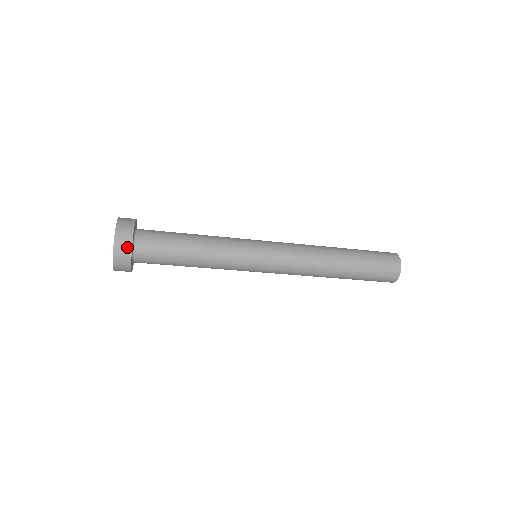
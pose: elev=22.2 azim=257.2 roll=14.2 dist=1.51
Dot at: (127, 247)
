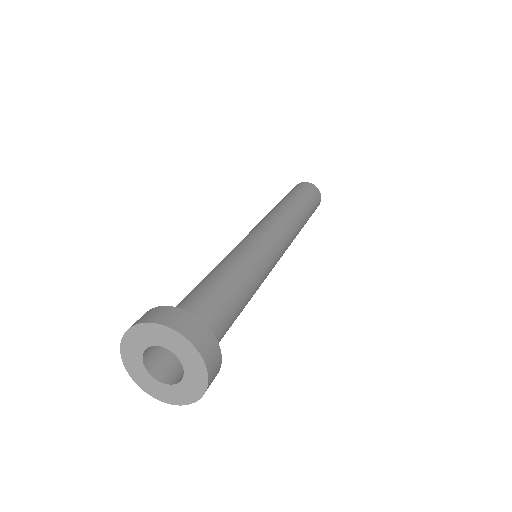
Dot at: (212, 343)
